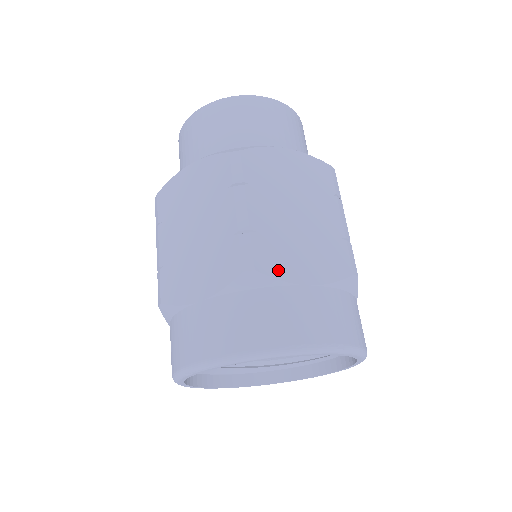
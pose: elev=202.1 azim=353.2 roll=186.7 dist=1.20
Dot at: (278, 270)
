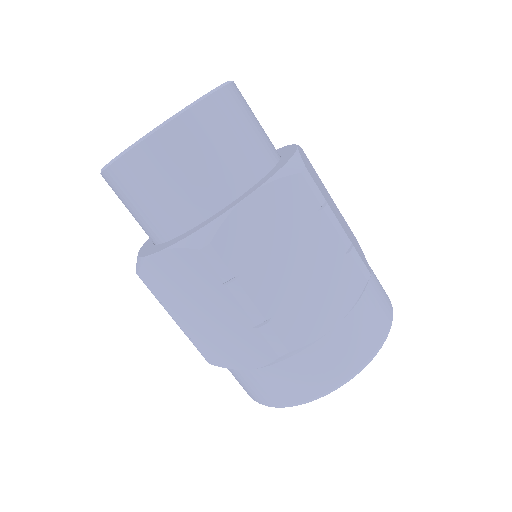
Dot at: (367, 265)
